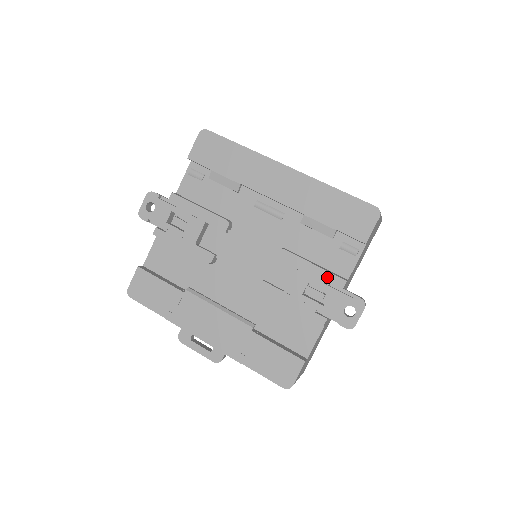
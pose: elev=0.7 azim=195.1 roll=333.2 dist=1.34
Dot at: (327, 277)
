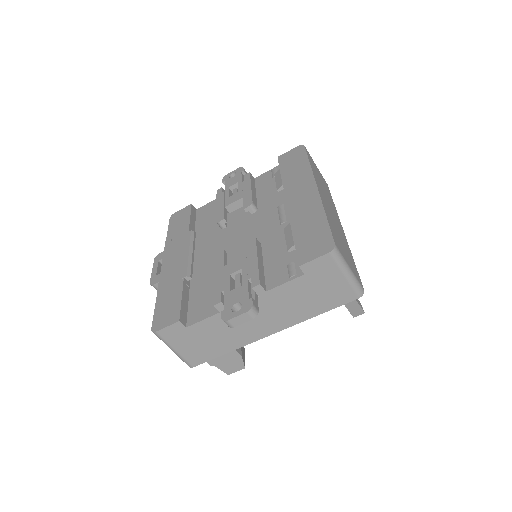
Dot at: (254, 273)
